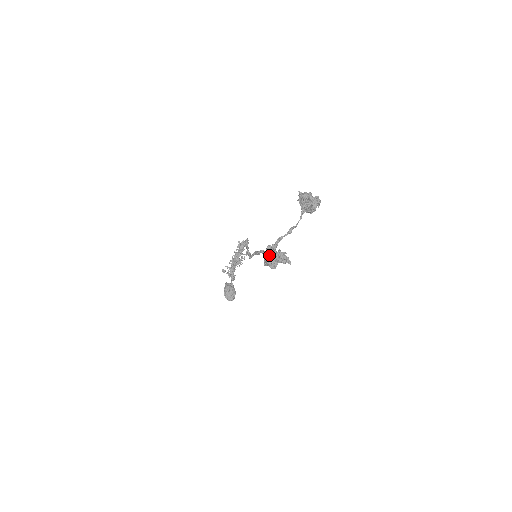
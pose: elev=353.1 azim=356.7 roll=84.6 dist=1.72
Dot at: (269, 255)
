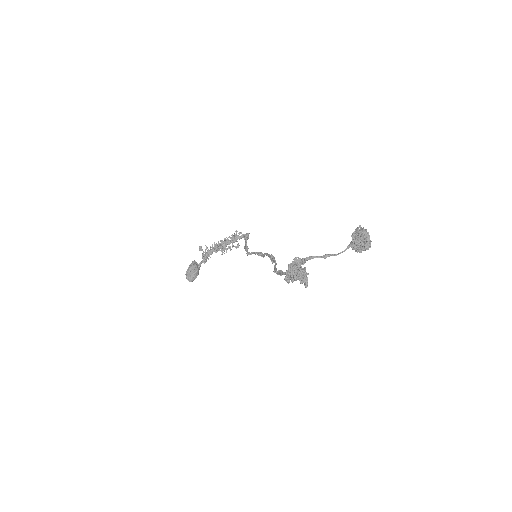
Dot at: (294, 267)
